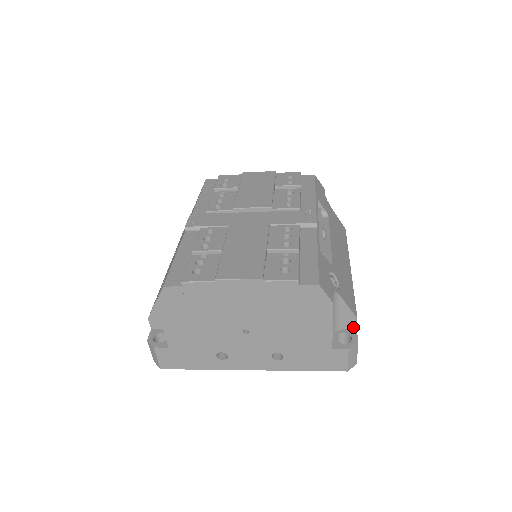
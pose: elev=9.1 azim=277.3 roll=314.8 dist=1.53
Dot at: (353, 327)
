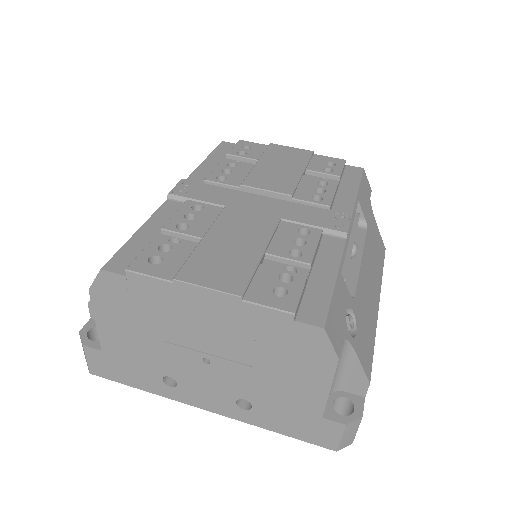
Dot at: (361, 393)
